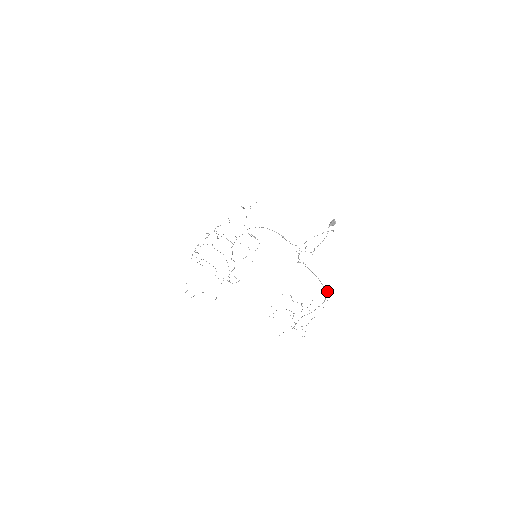
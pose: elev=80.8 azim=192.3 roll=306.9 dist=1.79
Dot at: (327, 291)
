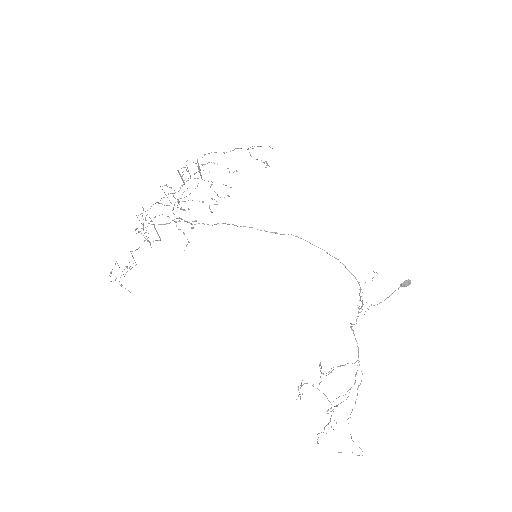
Dot at: occluded
